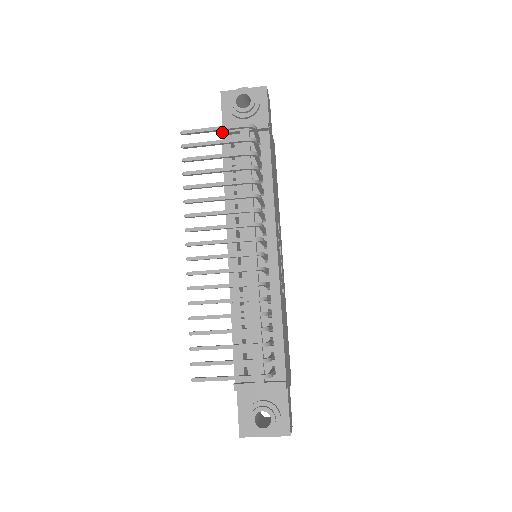
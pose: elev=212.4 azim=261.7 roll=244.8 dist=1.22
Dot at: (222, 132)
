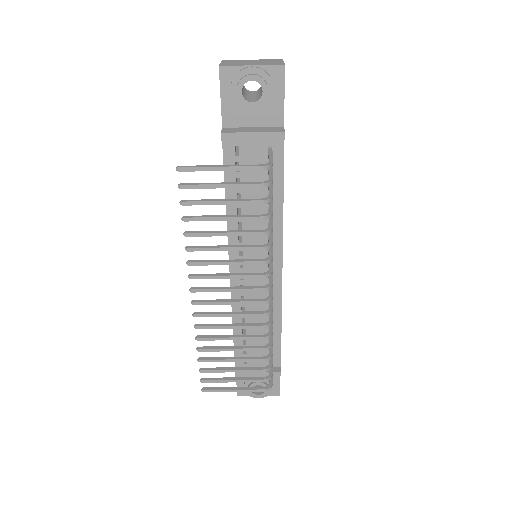
Dot at: (224, 140)
